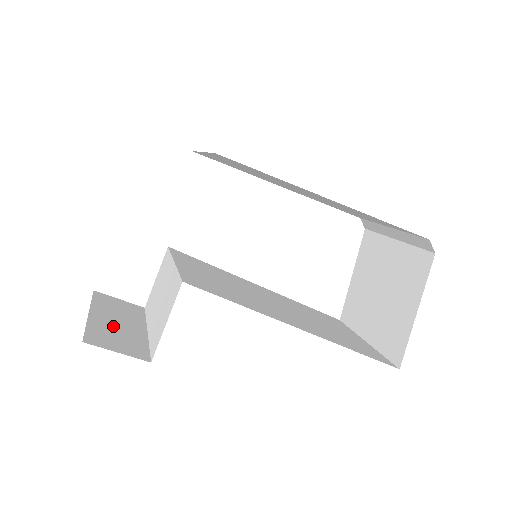
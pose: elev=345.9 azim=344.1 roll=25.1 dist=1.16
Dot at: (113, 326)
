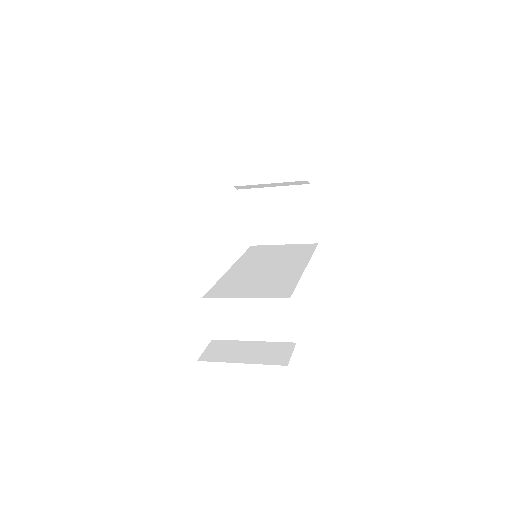
Dot at: (256, 354)
